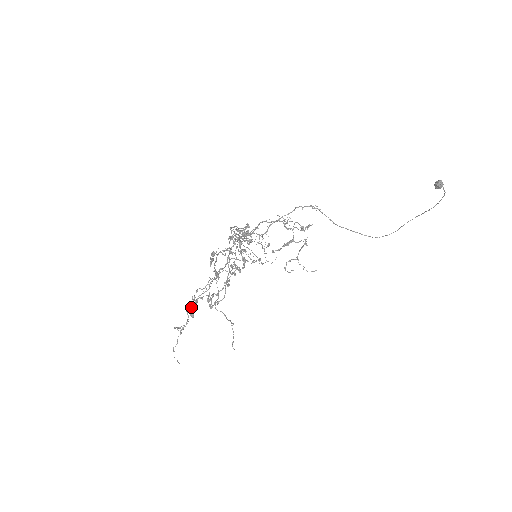
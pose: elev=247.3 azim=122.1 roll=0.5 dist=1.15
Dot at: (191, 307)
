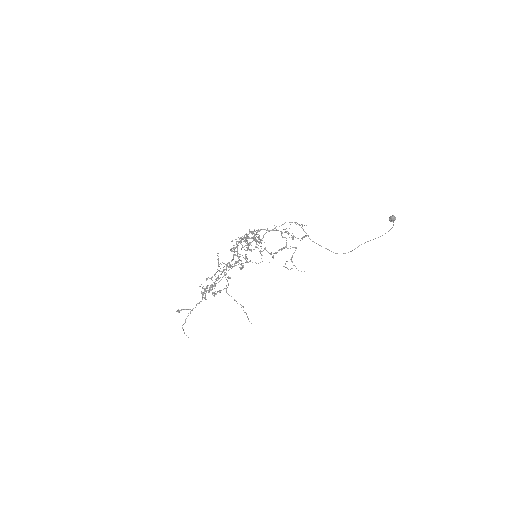
Dot at: (206, 291)
